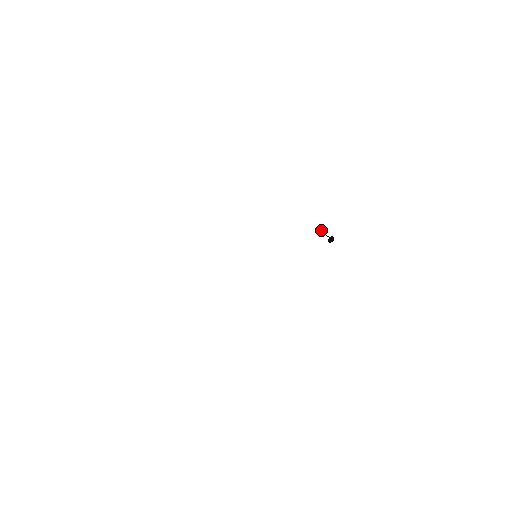
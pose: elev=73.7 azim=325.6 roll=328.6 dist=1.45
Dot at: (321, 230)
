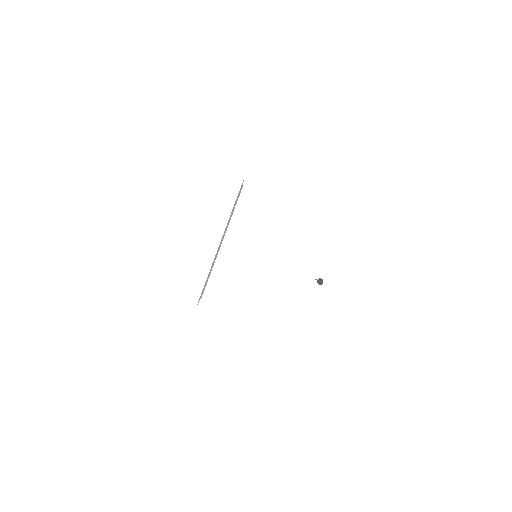
Dot at: occluded
